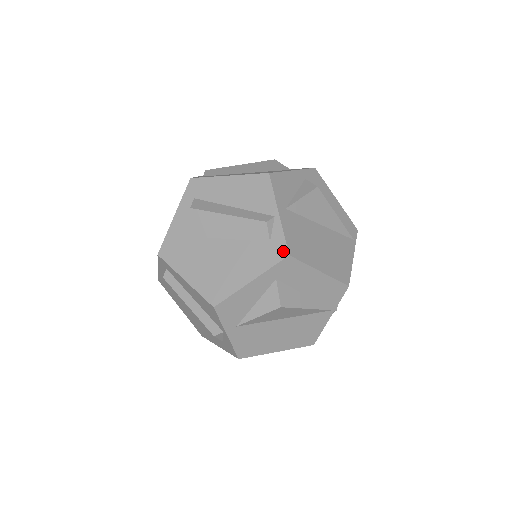
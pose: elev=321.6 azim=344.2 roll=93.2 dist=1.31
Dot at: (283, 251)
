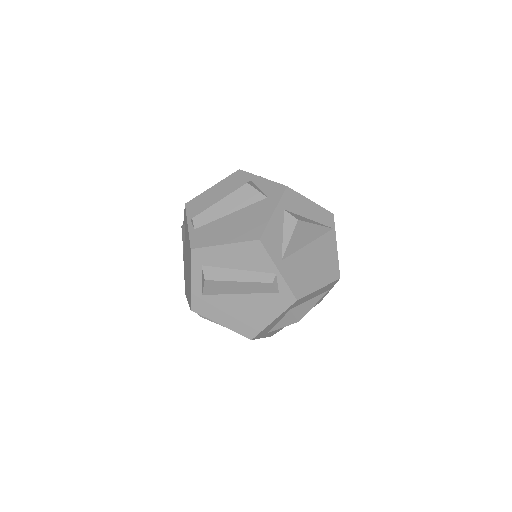
Dot at: (291, 298)
